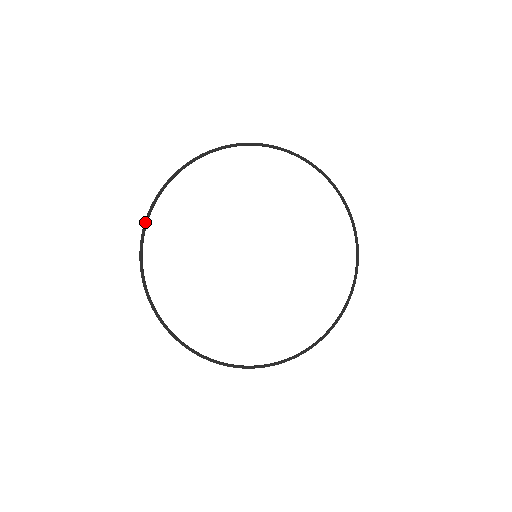
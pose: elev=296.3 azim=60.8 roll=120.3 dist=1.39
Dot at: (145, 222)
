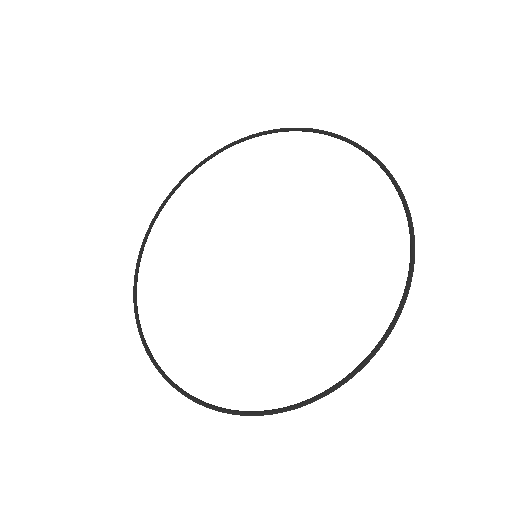
Dot at: (136, 320)
